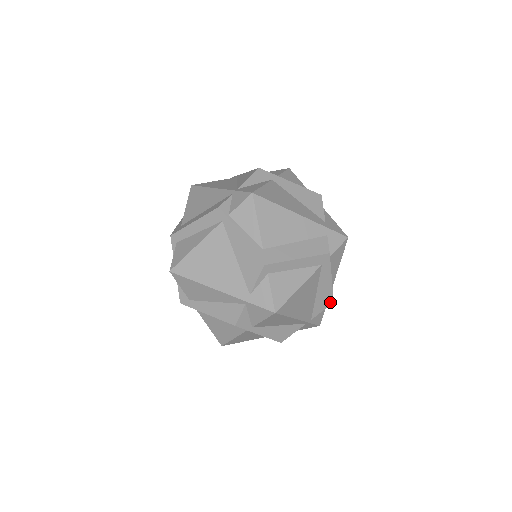
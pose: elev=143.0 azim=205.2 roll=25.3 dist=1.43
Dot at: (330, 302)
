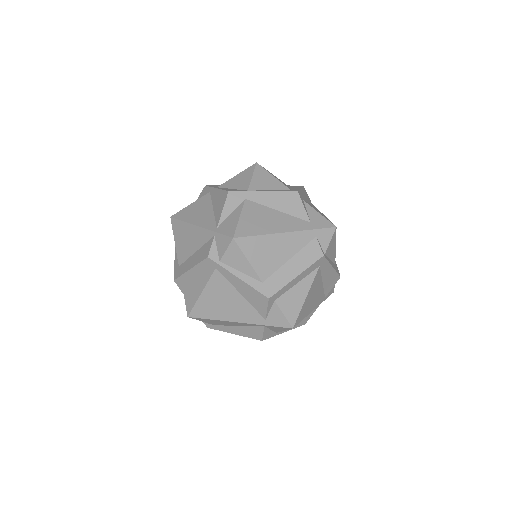
Dot at: (337, 279)
